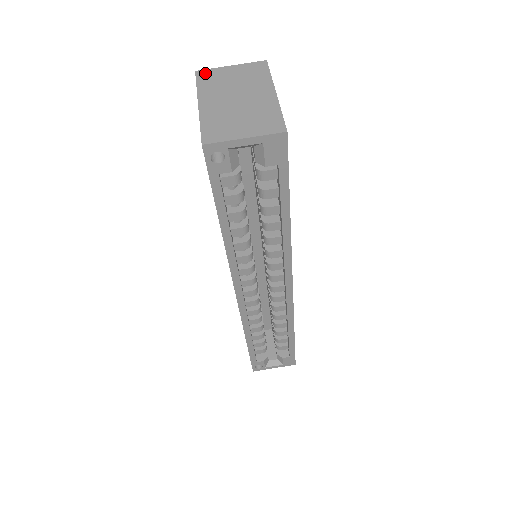
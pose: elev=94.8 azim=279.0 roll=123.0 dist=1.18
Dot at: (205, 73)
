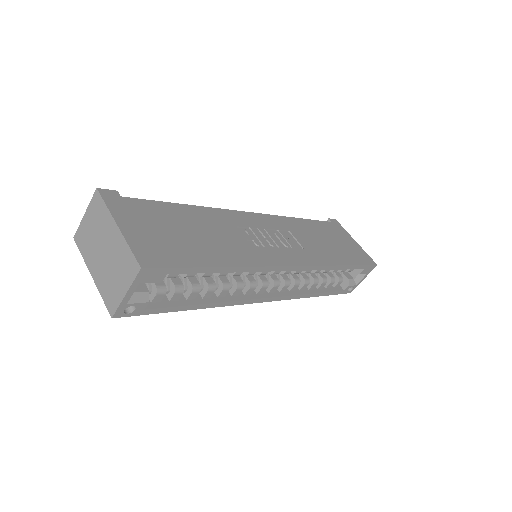
Dot at: (78, 236)
